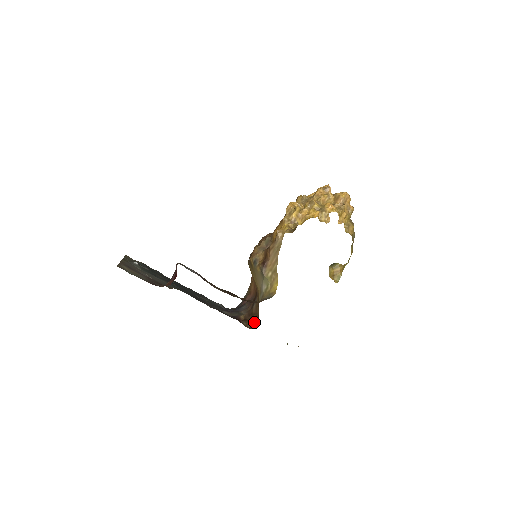
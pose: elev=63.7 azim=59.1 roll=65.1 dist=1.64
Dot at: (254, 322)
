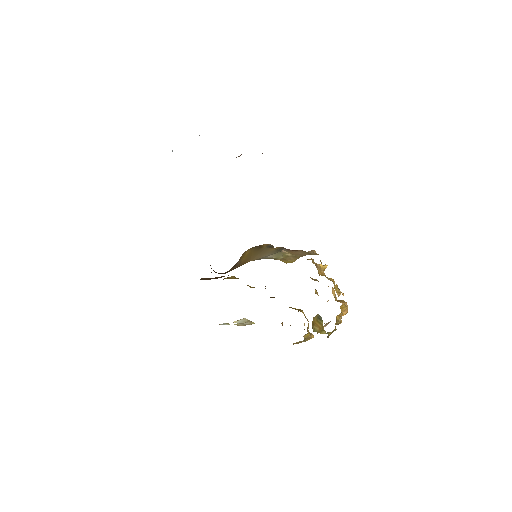
Dot at: (215, 272)
